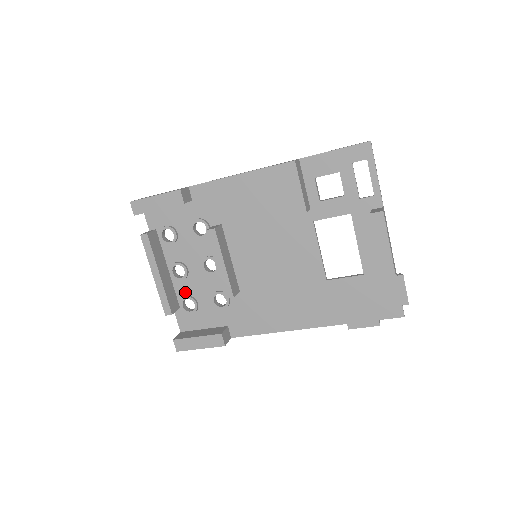
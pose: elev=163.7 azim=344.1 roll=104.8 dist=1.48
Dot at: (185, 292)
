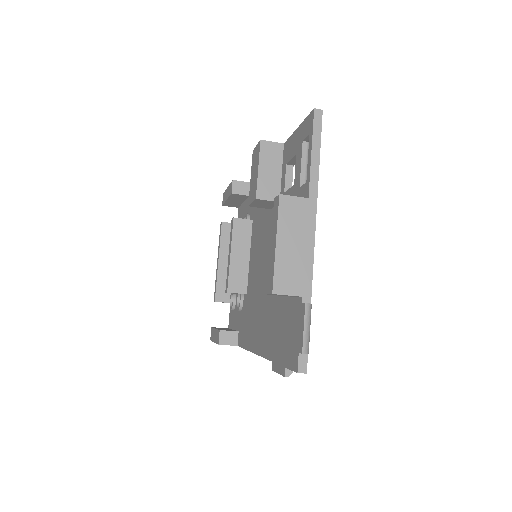
Dot at: occluded
